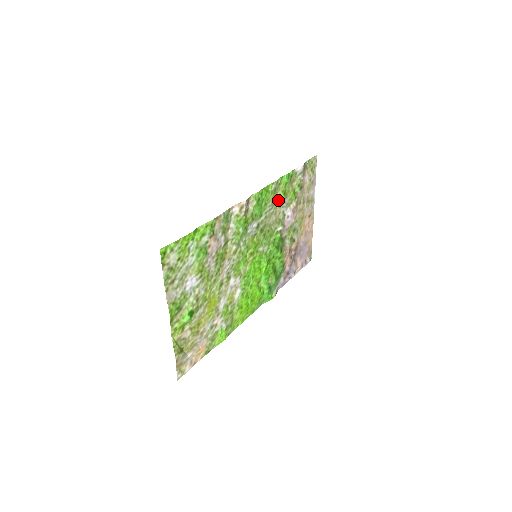
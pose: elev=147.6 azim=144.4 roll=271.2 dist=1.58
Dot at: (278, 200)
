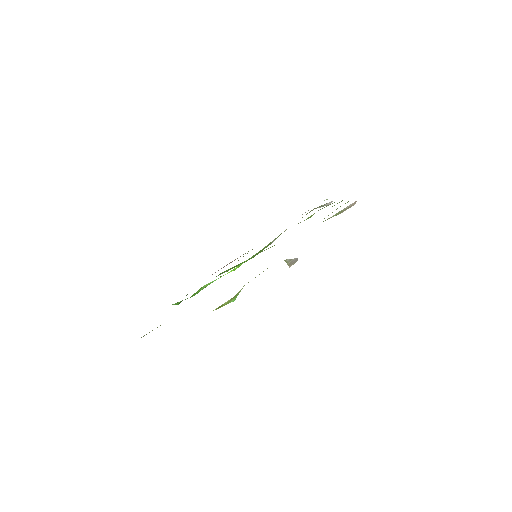
Dot at: (310, 216)
